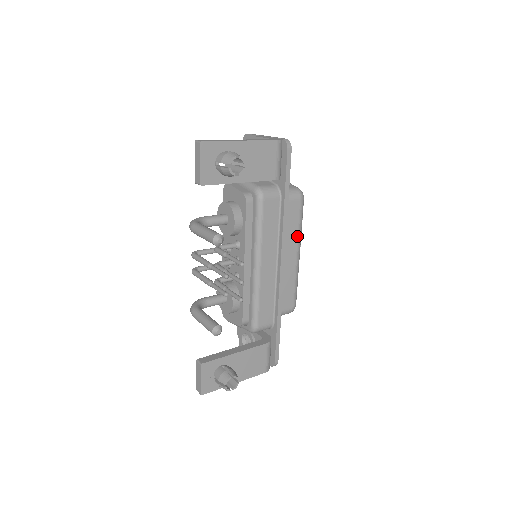
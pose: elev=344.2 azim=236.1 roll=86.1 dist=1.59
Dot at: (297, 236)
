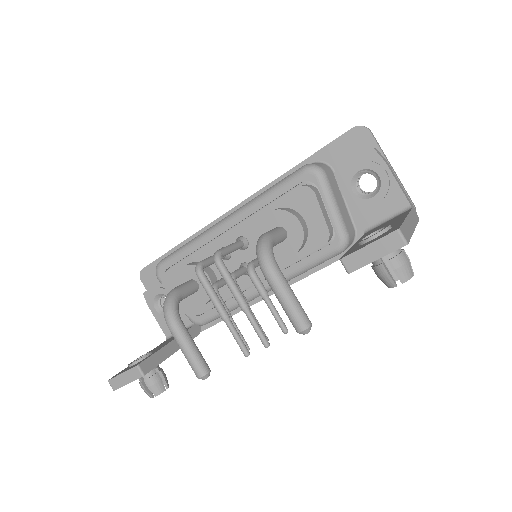
Dot at: occluded
